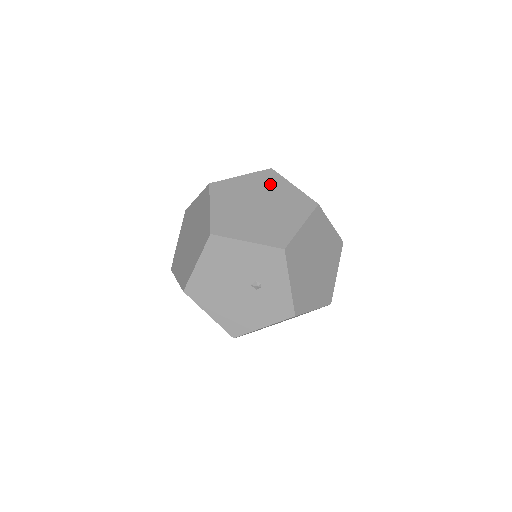
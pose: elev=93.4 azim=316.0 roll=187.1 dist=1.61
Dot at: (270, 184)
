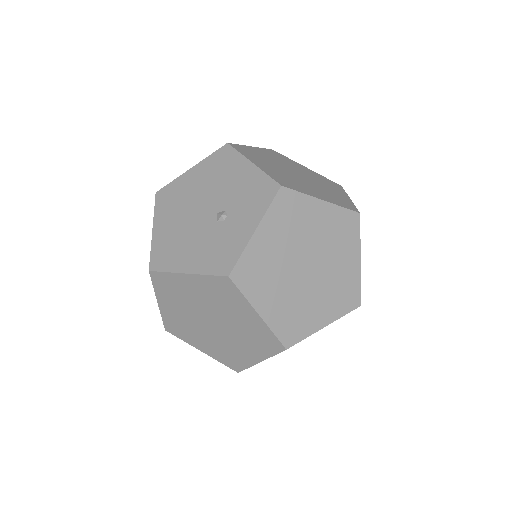
Dot at: (327, 183)
